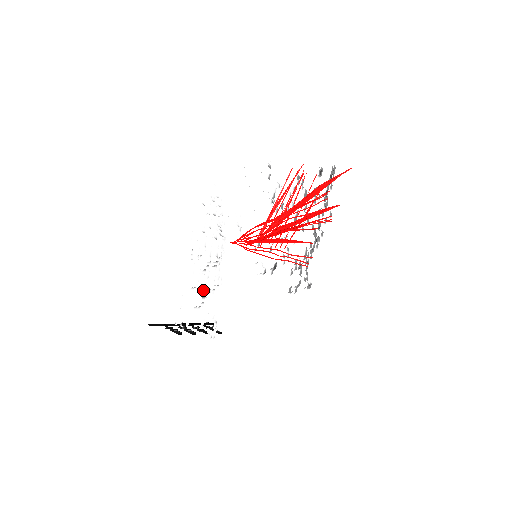
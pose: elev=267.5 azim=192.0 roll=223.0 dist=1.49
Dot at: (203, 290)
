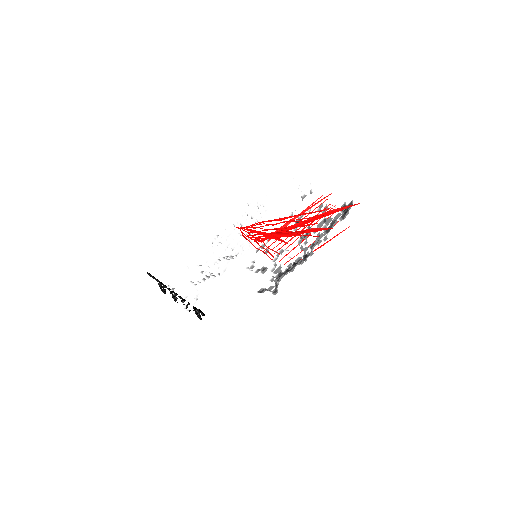
Dot at: (205, 271)
